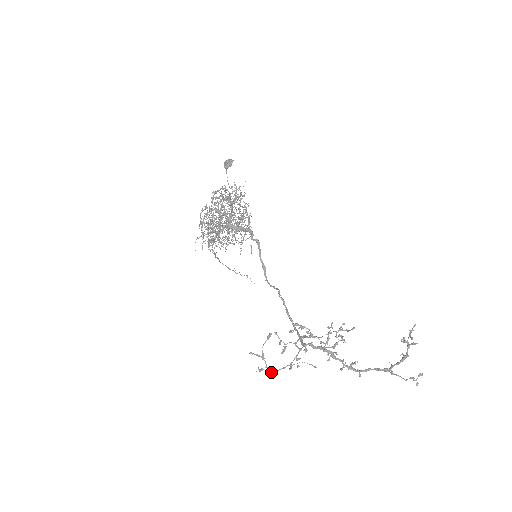
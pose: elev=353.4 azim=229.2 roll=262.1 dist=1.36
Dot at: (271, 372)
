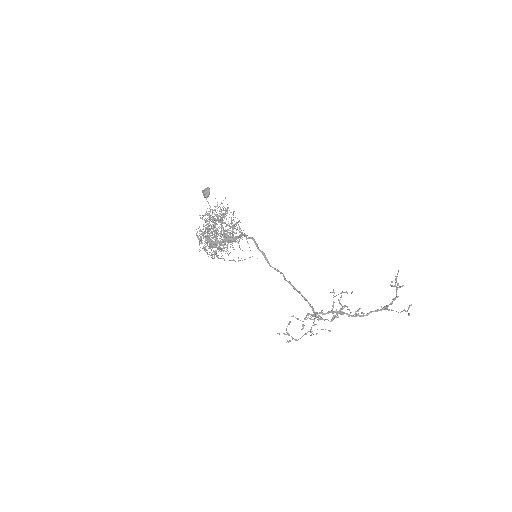
Dot at: (297, 340)
